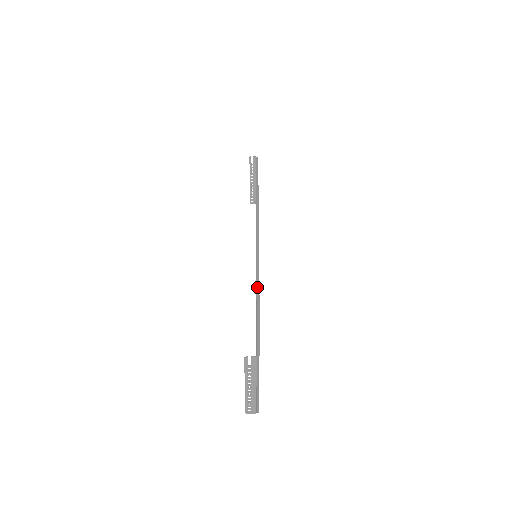
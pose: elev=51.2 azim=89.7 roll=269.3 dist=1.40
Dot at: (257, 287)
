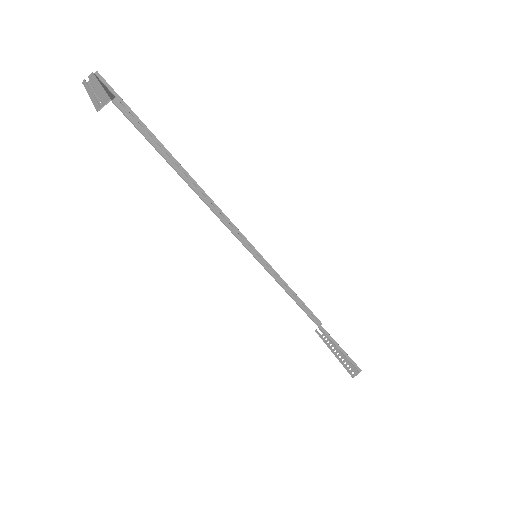
Dot at: (172, 159)
